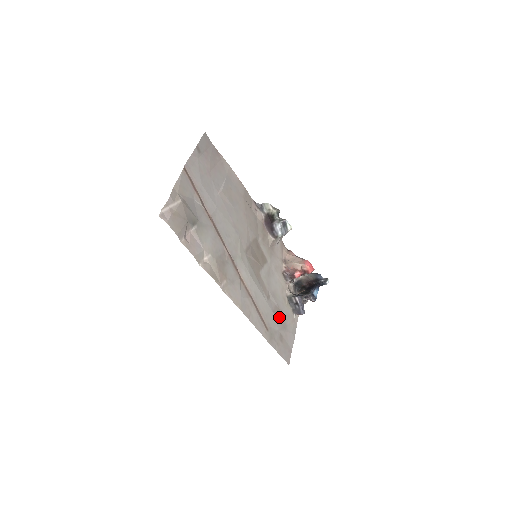
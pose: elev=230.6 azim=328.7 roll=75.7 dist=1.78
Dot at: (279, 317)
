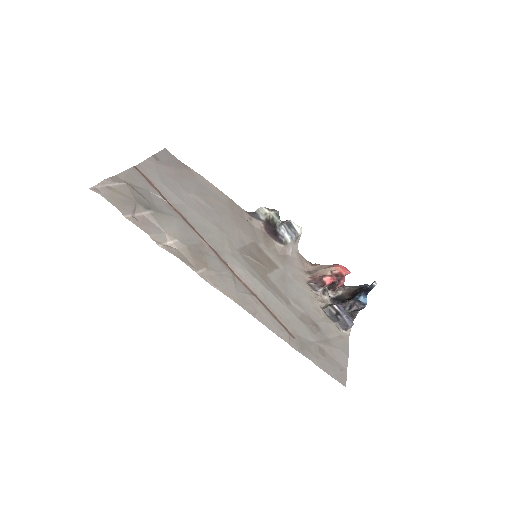
Dot at: (312, 327)
